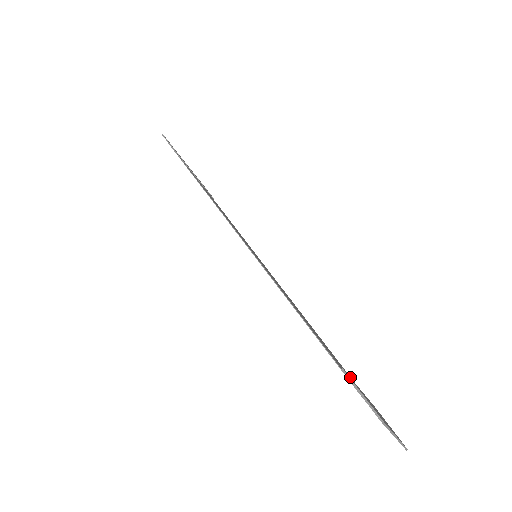
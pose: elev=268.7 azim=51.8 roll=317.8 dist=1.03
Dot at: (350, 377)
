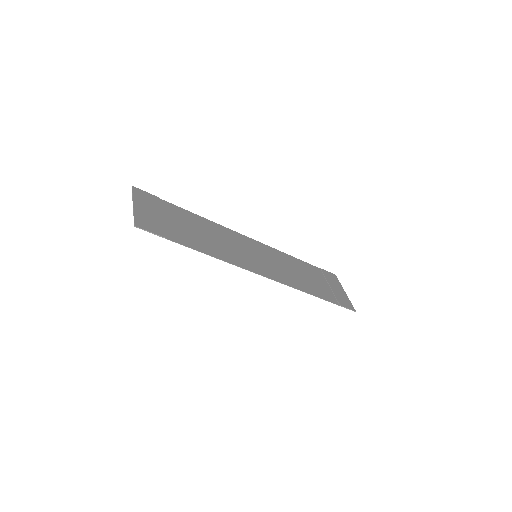
Dot at: (313, 269)
